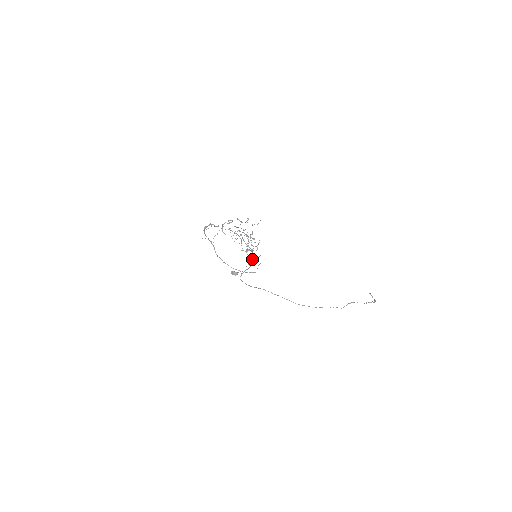
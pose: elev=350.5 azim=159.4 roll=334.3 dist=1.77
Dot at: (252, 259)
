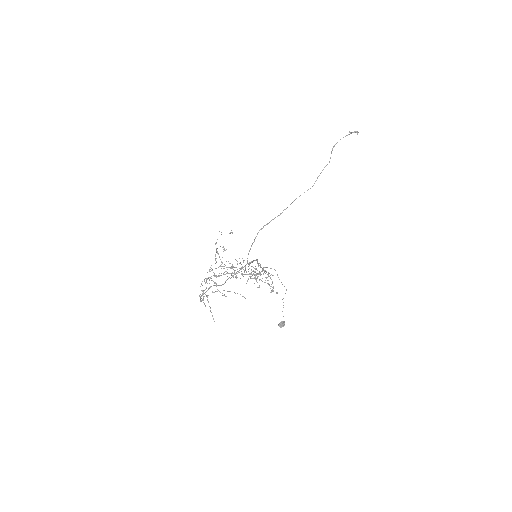
Dot at: occluded
